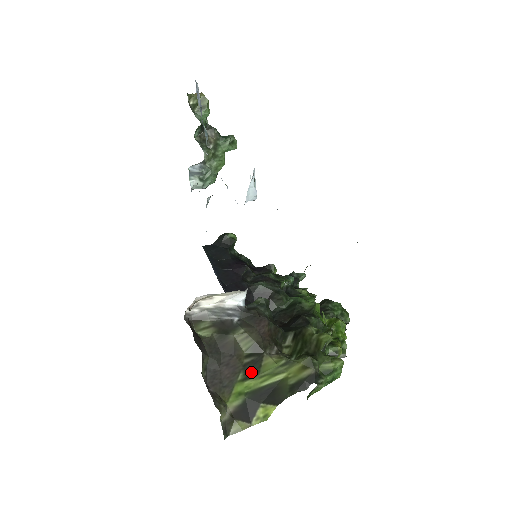
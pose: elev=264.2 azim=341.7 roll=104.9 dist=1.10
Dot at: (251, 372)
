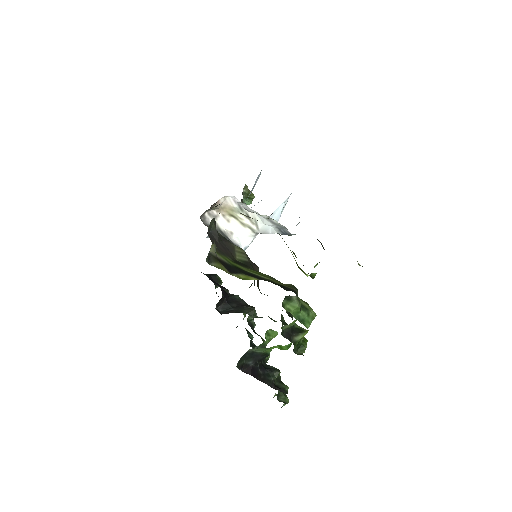
Dot at: (240, 264)
